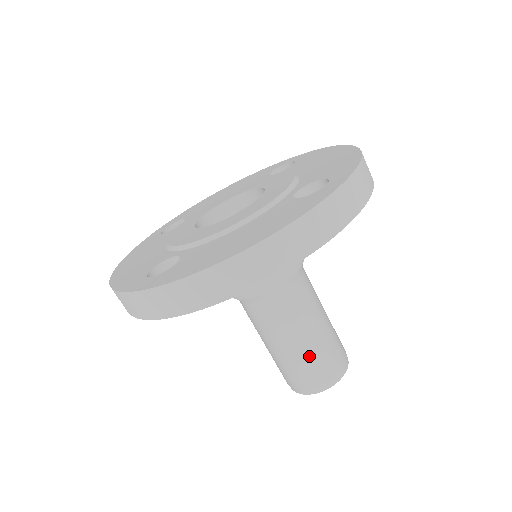
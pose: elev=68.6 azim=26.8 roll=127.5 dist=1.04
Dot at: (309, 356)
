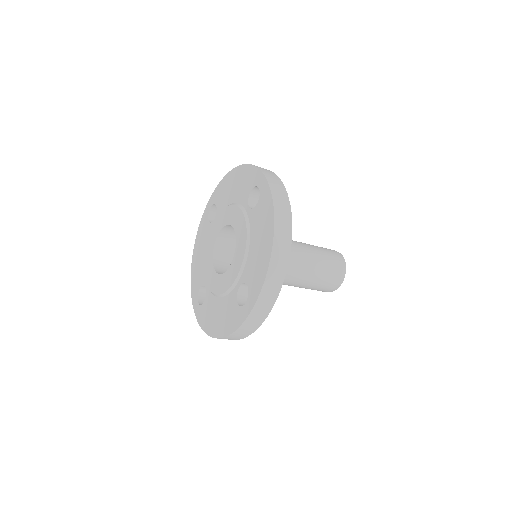
Dot at: occluded
